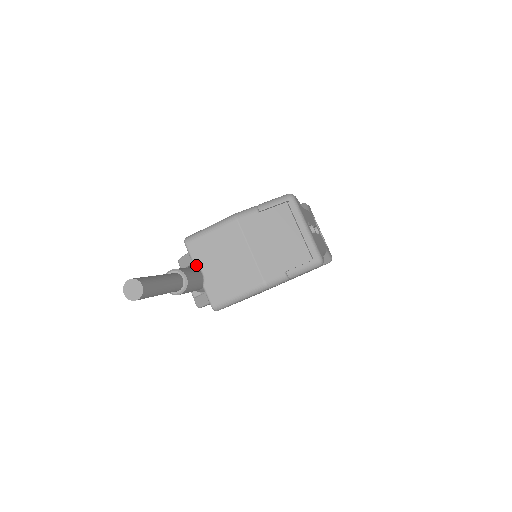
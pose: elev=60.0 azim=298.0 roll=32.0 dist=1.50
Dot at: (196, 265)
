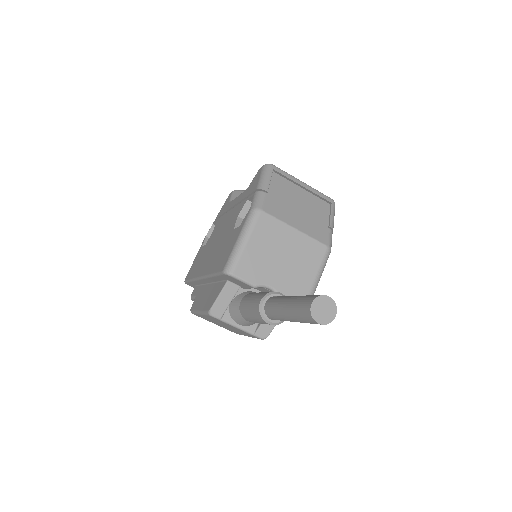
Dot at: (259, 286)
